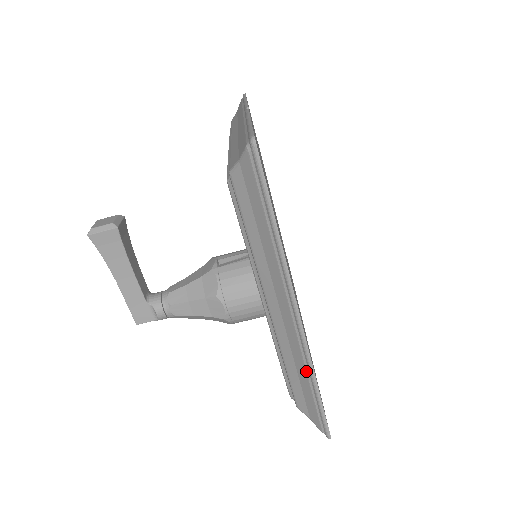
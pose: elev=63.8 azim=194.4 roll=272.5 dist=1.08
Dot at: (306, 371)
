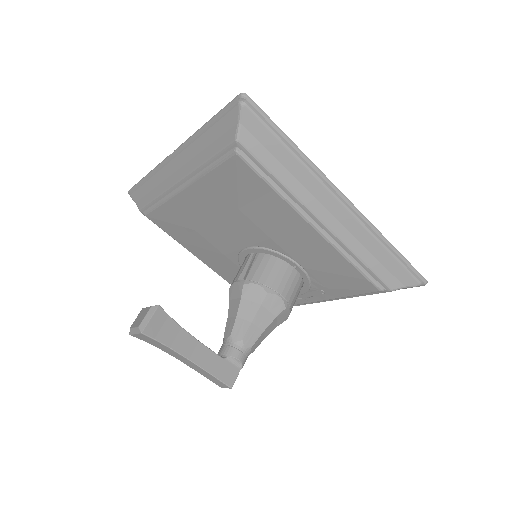
Dot at: (378, 242)
